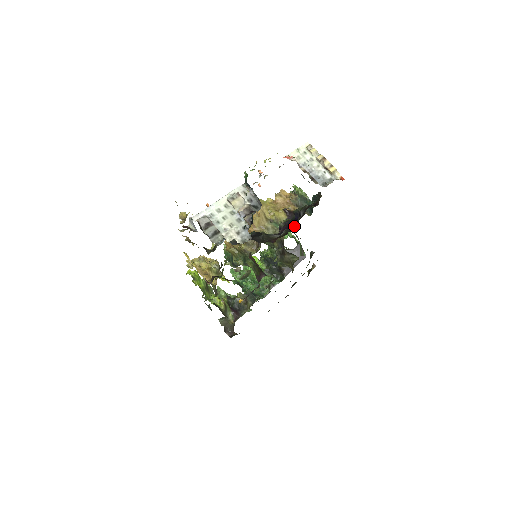
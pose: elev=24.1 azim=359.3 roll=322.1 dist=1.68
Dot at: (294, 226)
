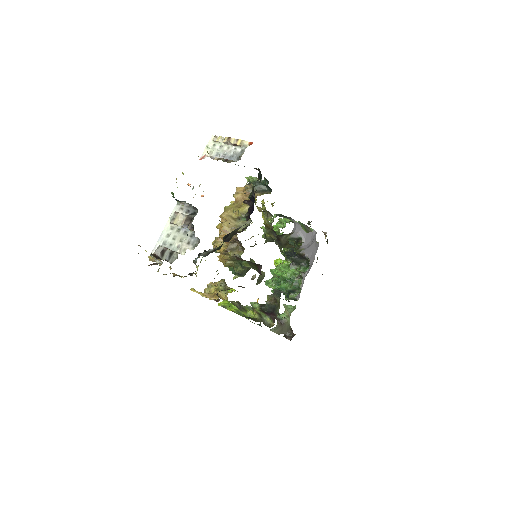
Dot at: (253, 209)
